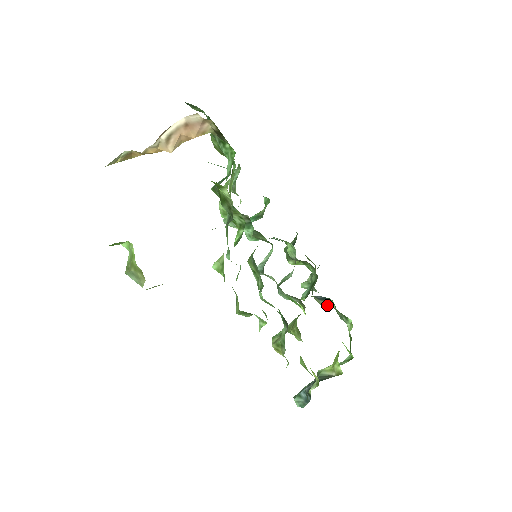
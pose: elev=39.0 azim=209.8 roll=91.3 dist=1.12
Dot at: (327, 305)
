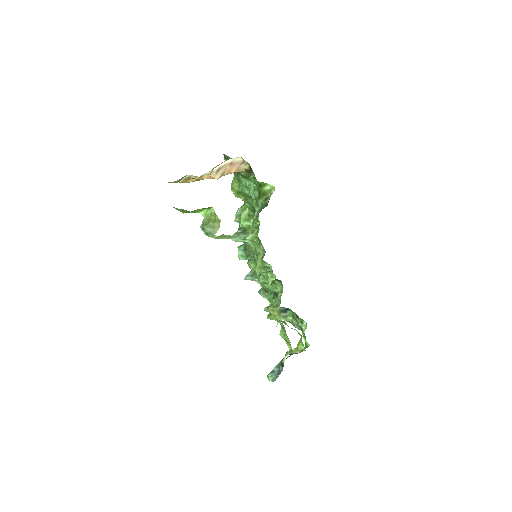
Dot at: (286, 318)
